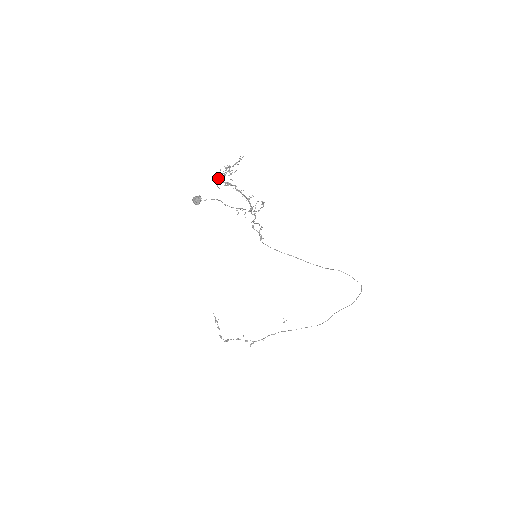
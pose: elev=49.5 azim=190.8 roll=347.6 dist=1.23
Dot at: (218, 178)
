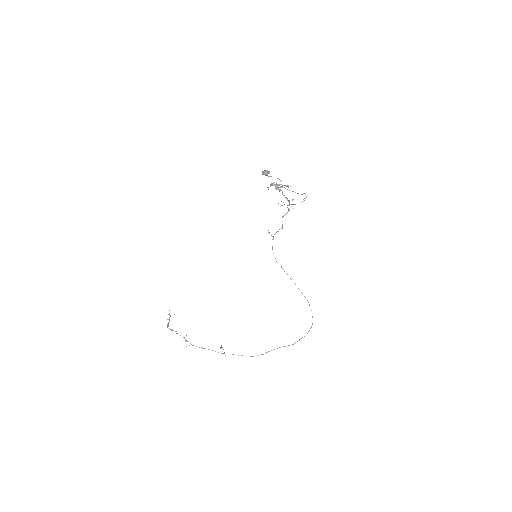
Dot at: (272, 183)
